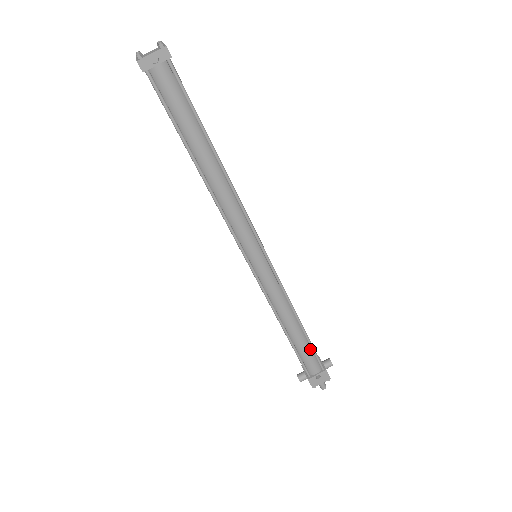
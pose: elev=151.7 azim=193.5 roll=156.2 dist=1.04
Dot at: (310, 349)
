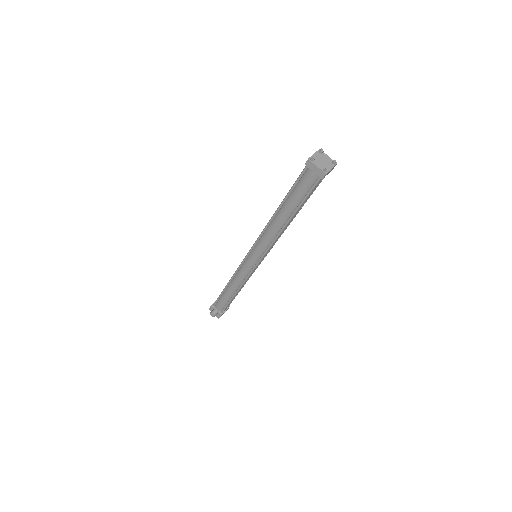
Dot at: occluded
